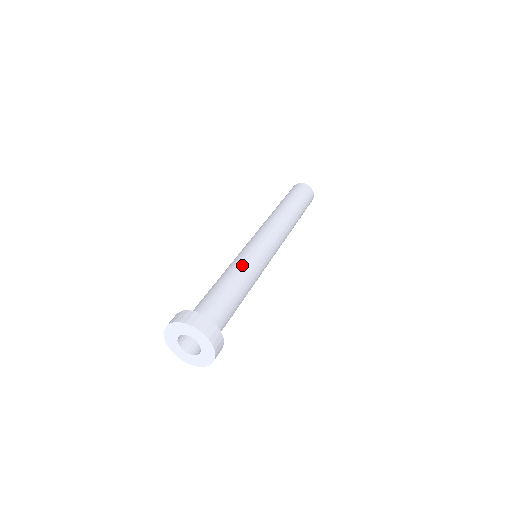
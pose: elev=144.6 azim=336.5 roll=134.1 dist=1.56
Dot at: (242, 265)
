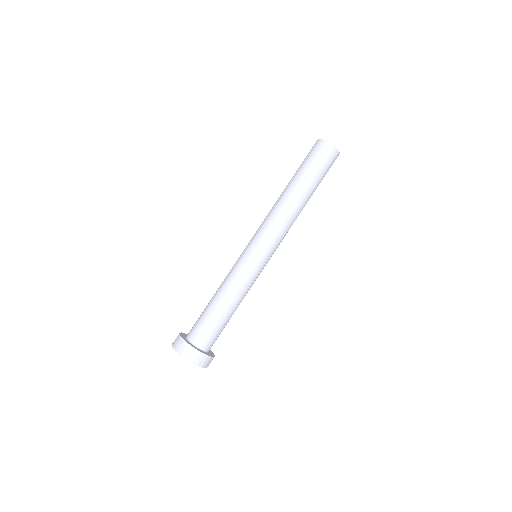
Dot at: (247, 291)
